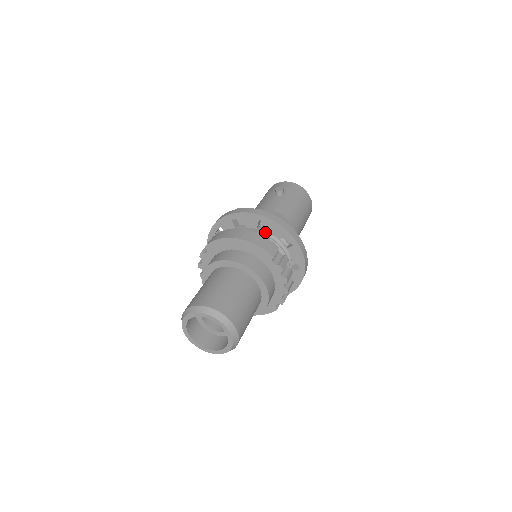
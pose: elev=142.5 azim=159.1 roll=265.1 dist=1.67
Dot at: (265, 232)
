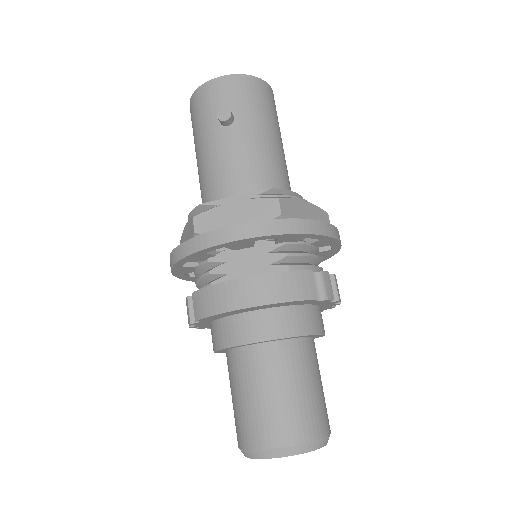
Dot at: (268, 243)
